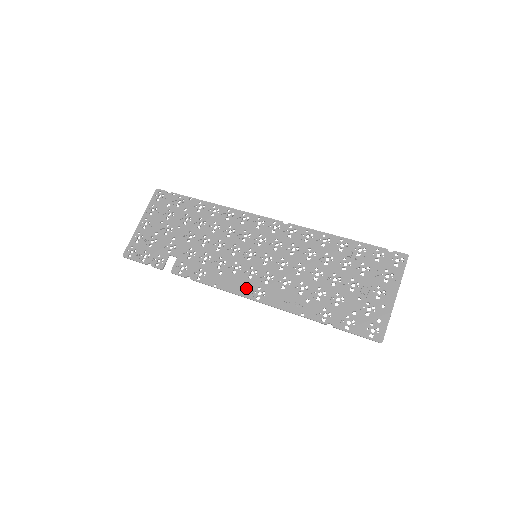
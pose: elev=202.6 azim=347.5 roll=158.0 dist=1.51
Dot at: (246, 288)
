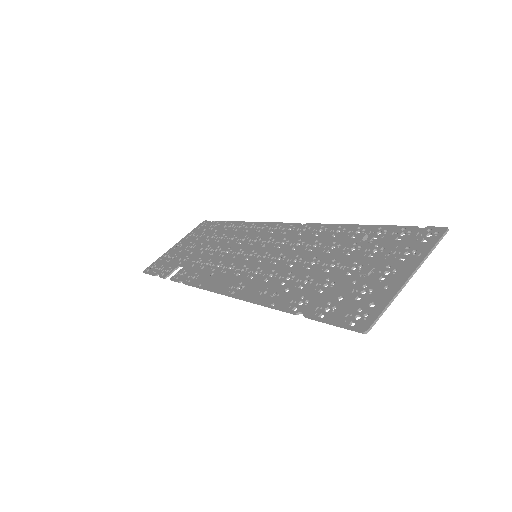
Dot at: (228, 284)
